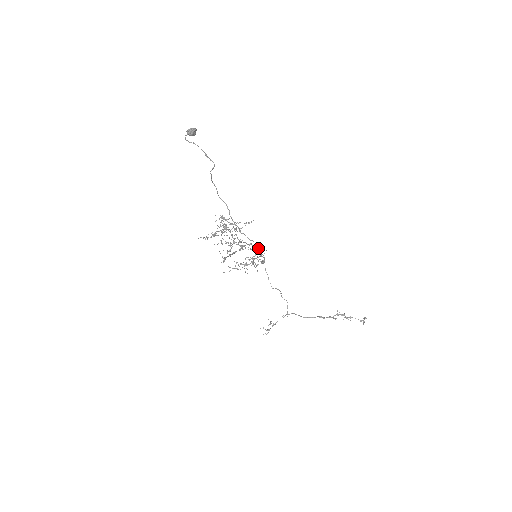
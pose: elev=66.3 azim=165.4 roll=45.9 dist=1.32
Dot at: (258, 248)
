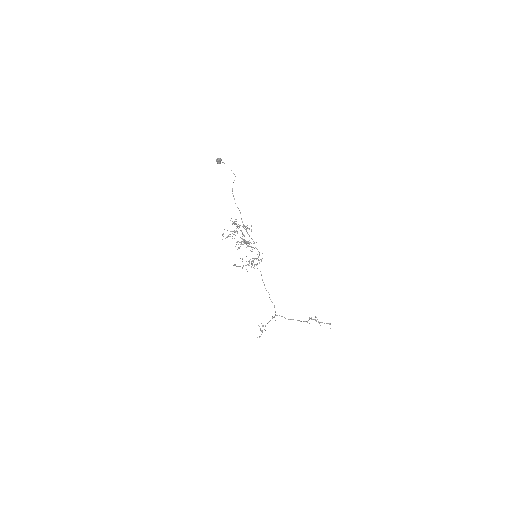
Dot at: occluded
